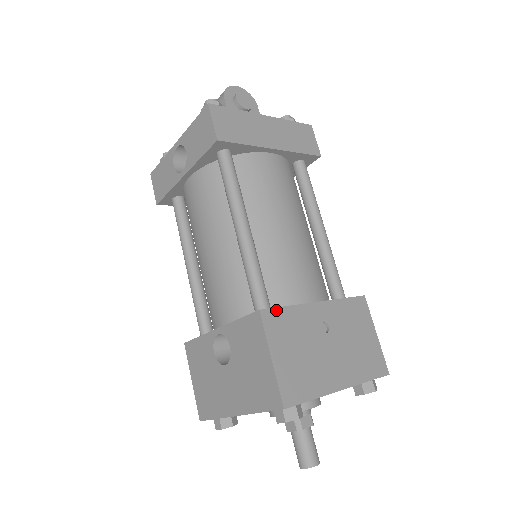
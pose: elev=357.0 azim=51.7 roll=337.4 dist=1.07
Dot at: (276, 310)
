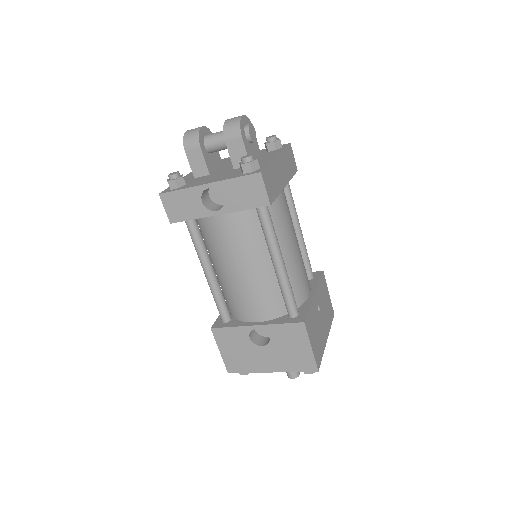
Dot at: (307, 316)
